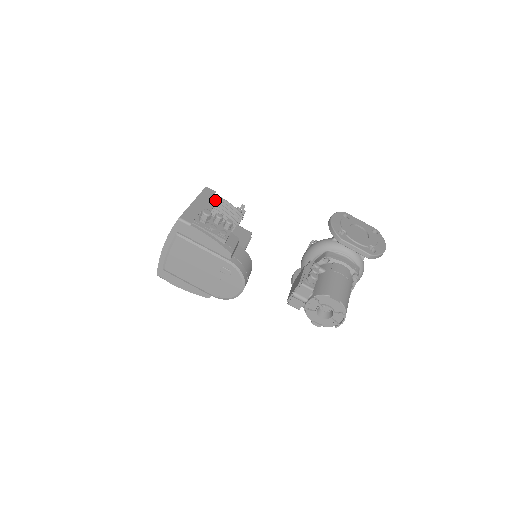
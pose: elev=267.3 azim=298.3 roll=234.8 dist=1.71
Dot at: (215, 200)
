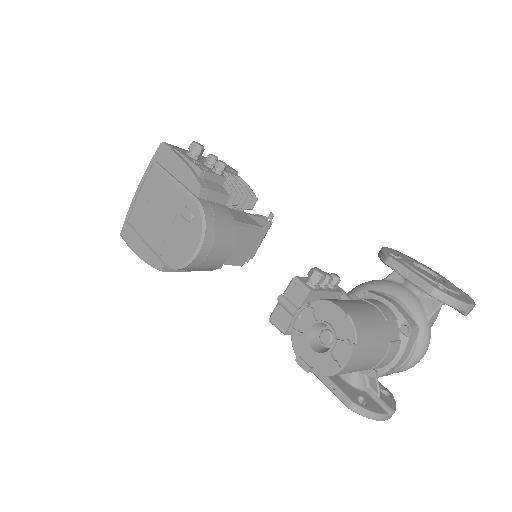
Dot at: (229, 172)
